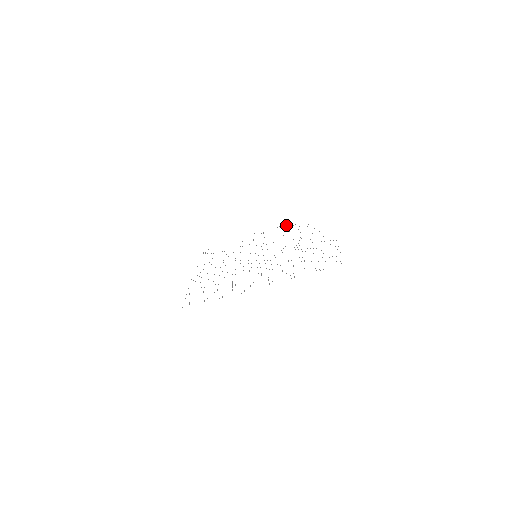
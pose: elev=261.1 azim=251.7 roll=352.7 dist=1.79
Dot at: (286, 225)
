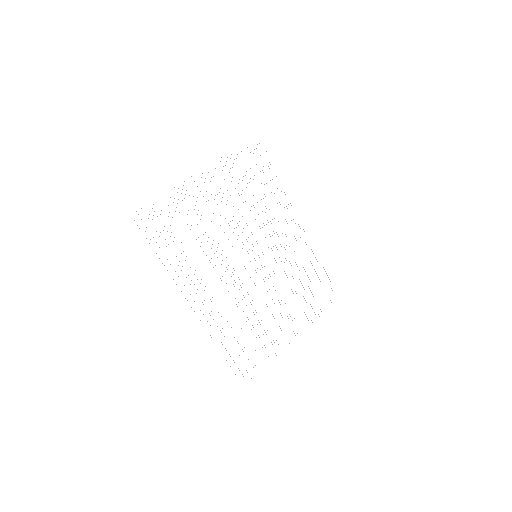
Dot at: occluded
